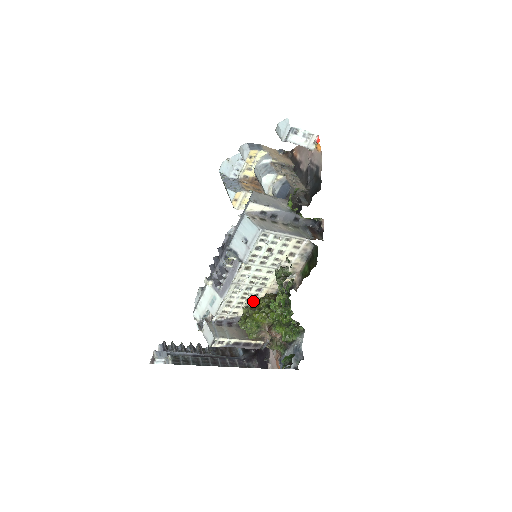
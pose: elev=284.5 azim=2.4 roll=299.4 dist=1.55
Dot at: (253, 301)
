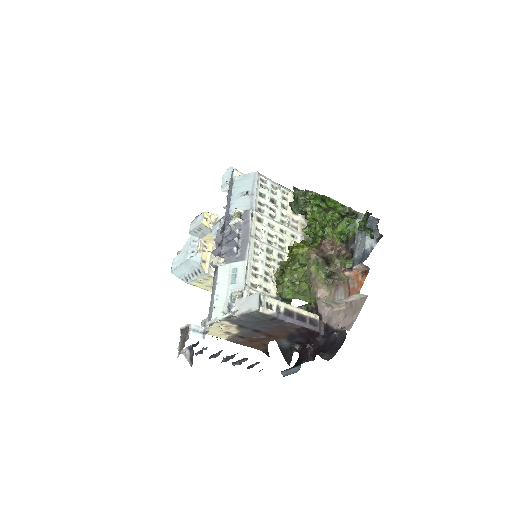
Dot at: occluded
